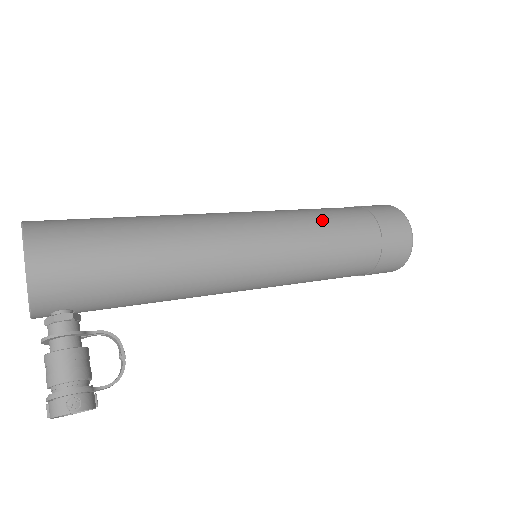
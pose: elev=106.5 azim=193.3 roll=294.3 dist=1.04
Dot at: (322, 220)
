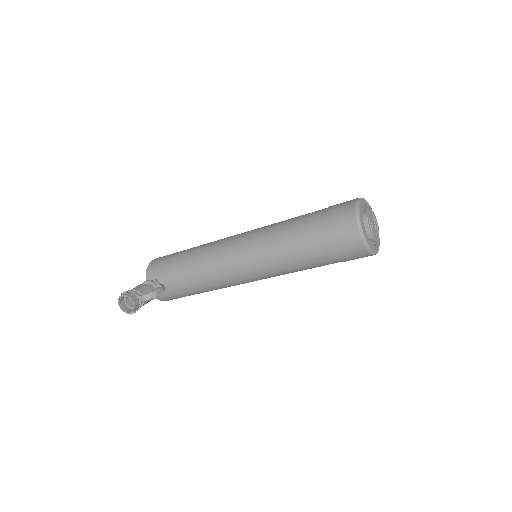
Dot at: occluded
